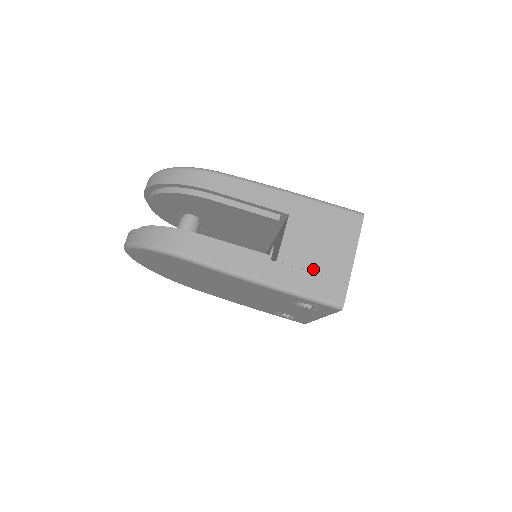
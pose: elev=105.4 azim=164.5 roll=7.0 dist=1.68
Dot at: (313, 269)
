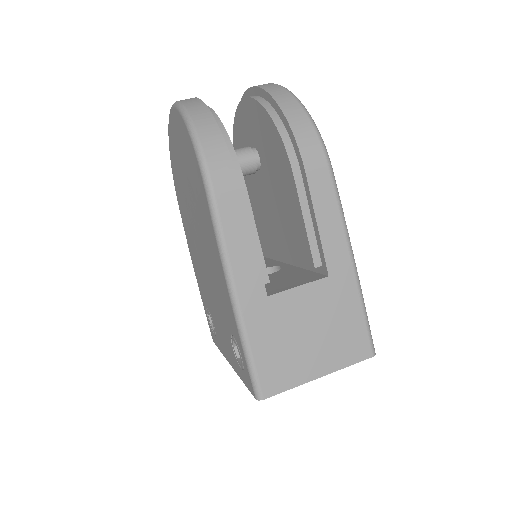
Dot at: (284, 341)
